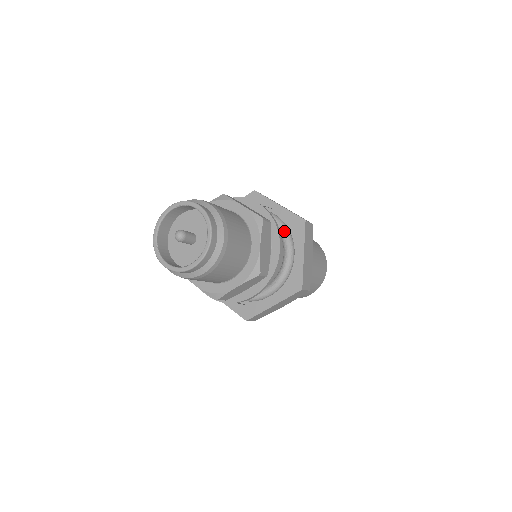
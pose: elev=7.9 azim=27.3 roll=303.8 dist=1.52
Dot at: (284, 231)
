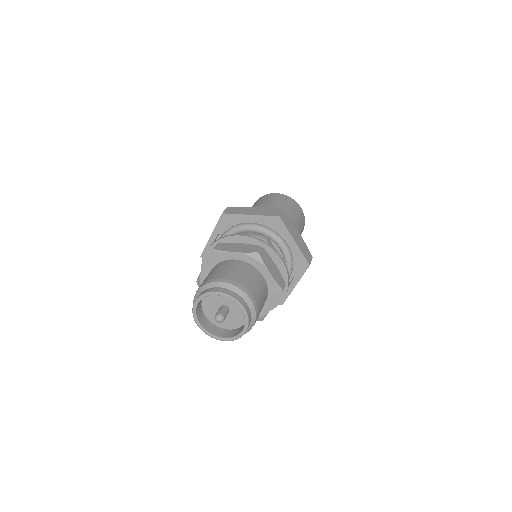
Dot at: (289, 265)
